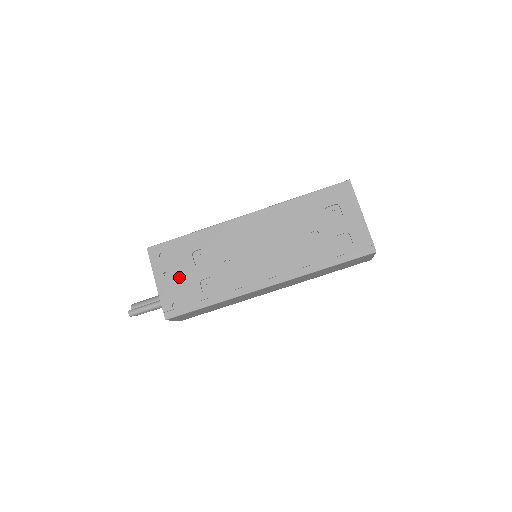
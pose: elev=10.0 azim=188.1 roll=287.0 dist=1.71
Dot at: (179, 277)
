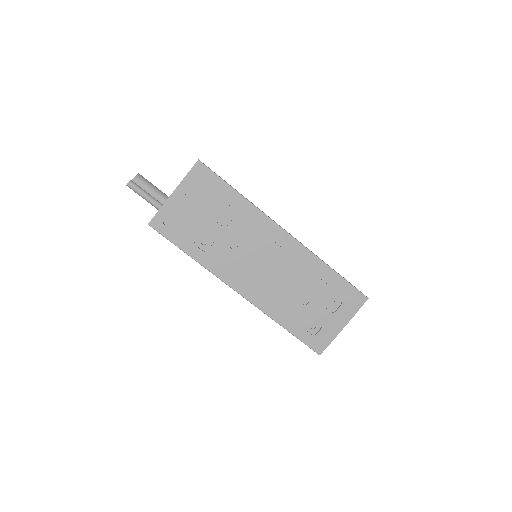
Dot at: (193, 210)
